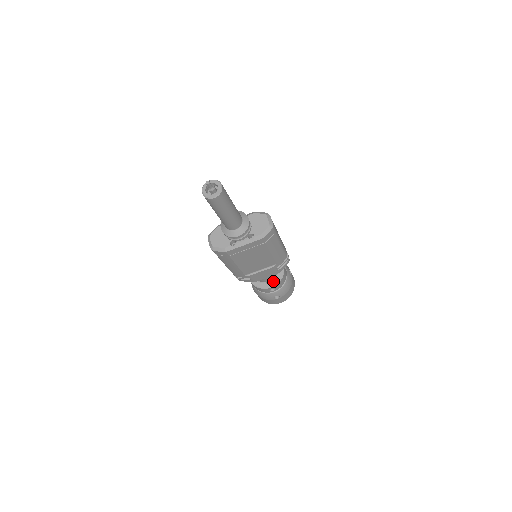
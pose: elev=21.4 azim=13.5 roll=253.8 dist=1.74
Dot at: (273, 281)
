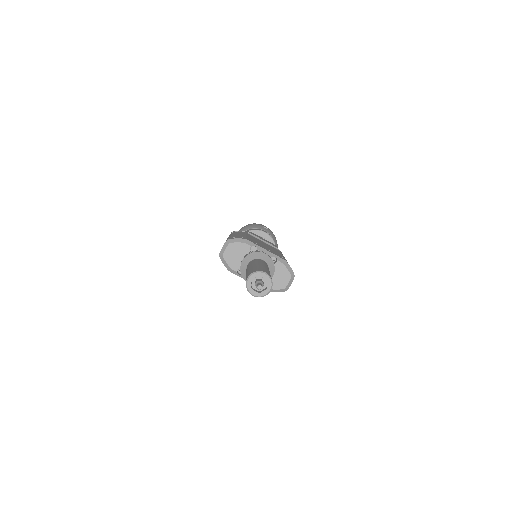
Dot at: occluded
